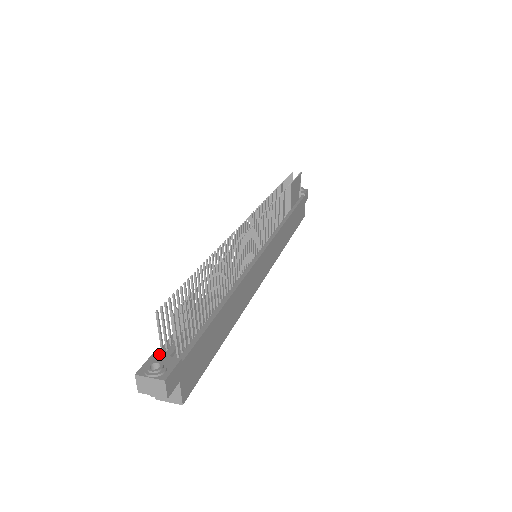
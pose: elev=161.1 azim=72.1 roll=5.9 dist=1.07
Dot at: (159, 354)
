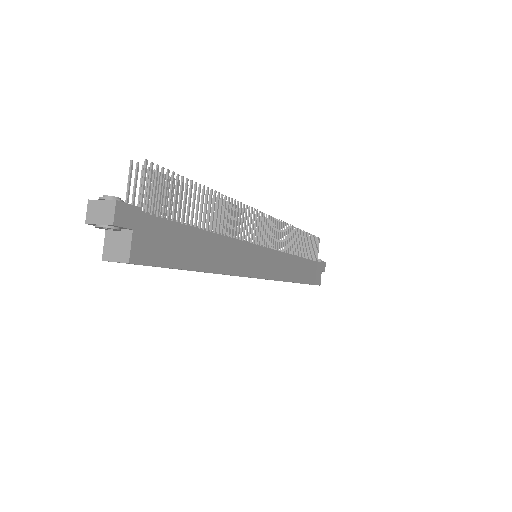
Dot at: occluded
